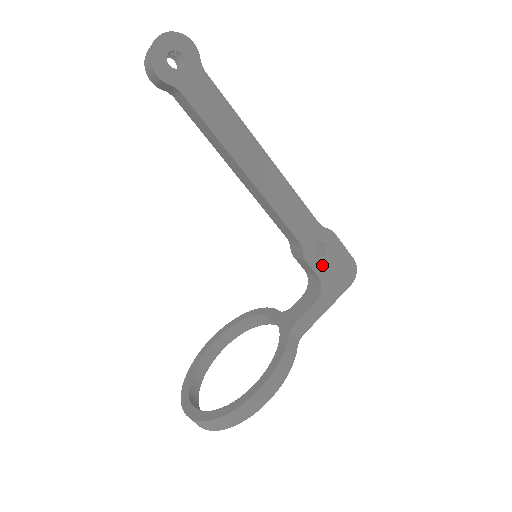
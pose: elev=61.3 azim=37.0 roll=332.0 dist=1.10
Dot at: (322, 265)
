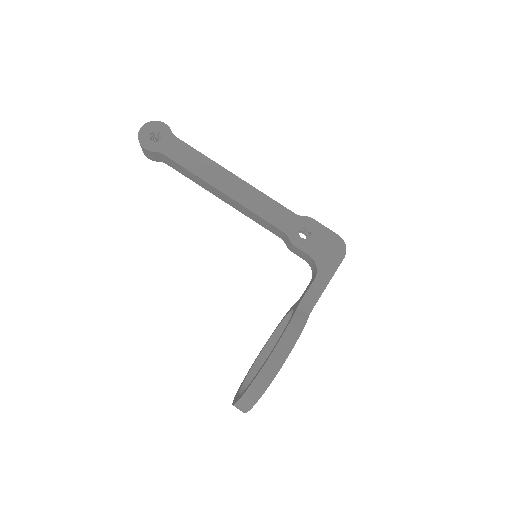
Dot at: (310, 246)
